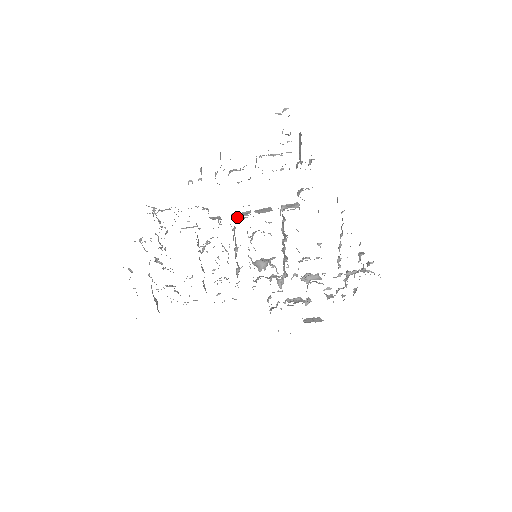
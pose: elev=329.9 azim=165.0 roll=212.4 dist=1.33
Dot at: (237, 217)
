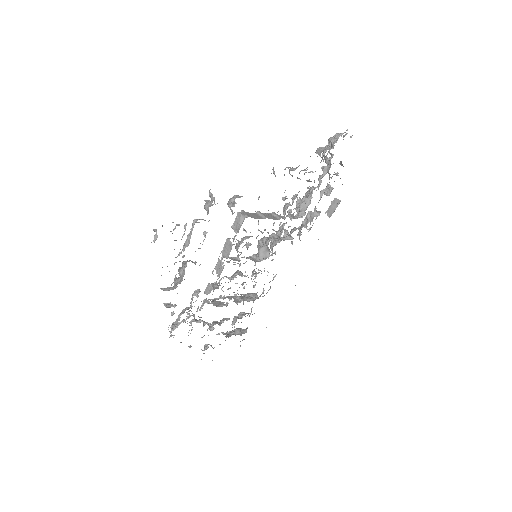
Dot at: (219, 276)
